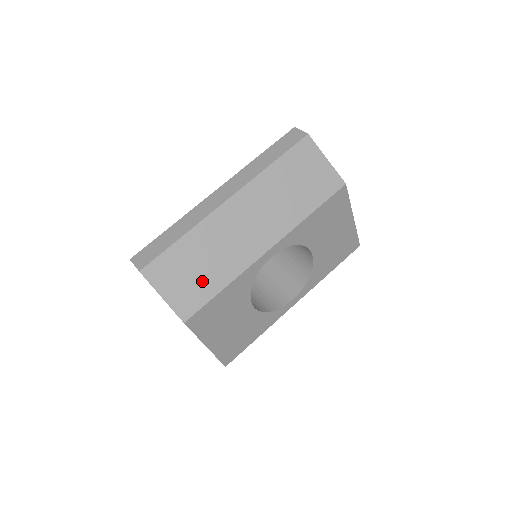
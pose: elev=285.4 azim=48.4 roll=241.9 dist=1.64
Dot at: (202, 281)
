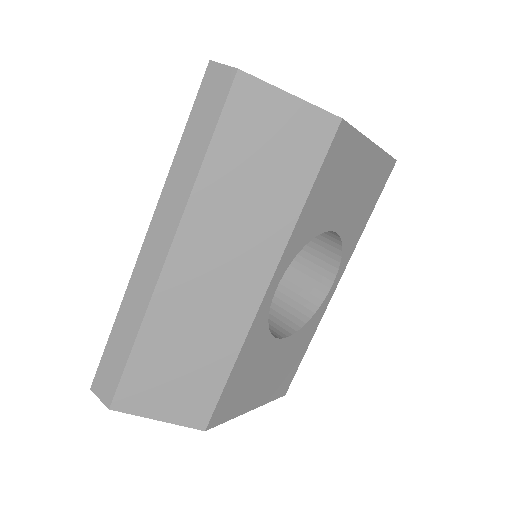
Dot at: (198, 375)
